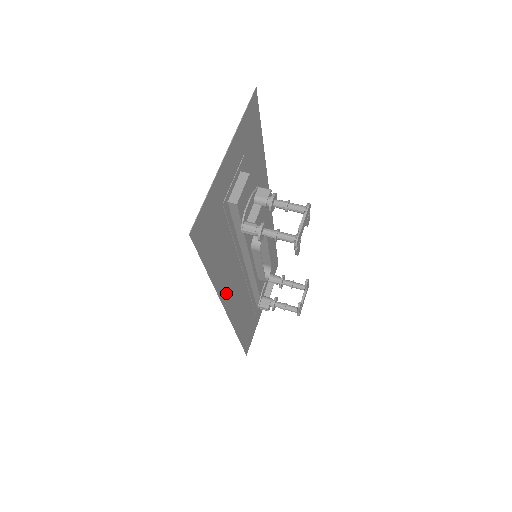
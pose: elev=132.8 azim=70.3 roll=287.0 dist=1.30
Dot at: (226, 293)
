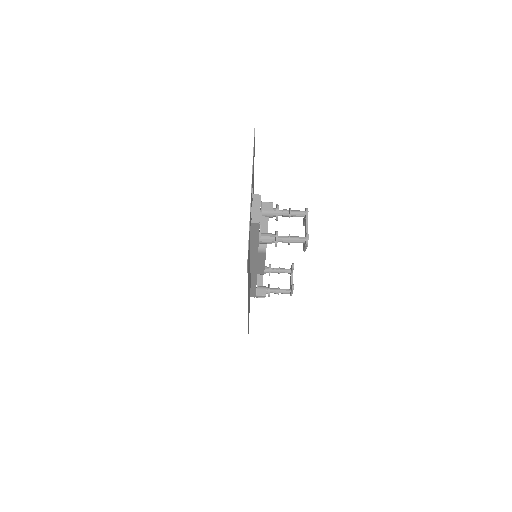
Dot at: (248, 294)
